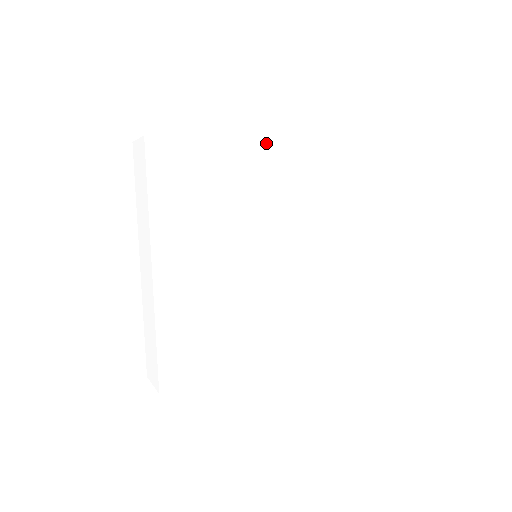
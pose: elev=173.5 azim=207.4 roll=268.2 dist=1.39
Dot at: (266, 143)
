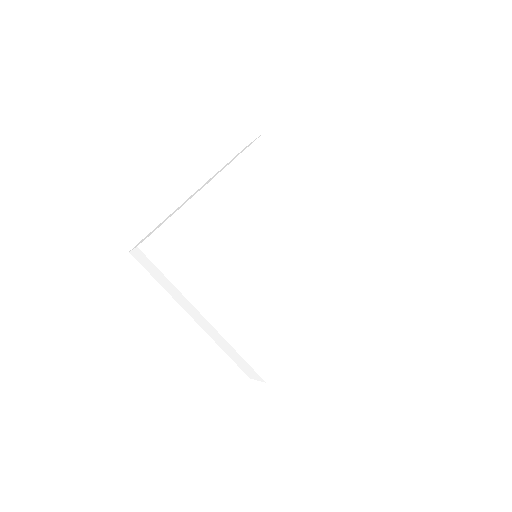
Dot at: (208, 187)
